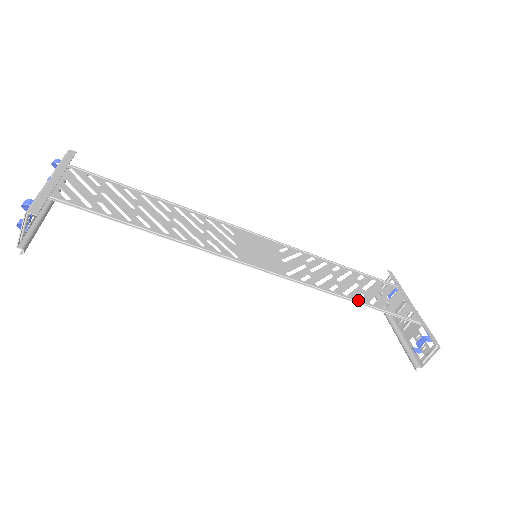
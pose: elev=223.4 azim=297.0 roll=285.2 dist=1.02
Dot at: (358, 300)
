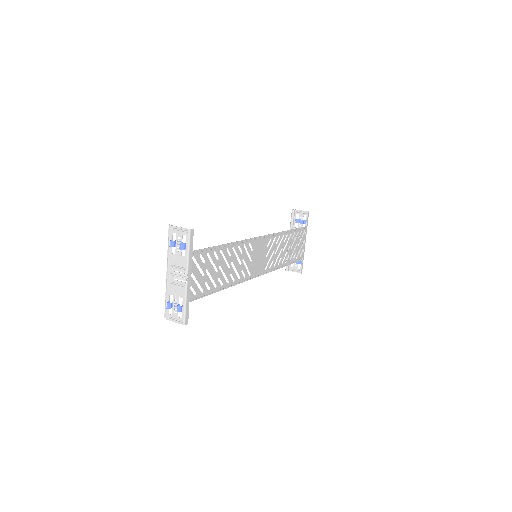
Dot at: (285, 264)
